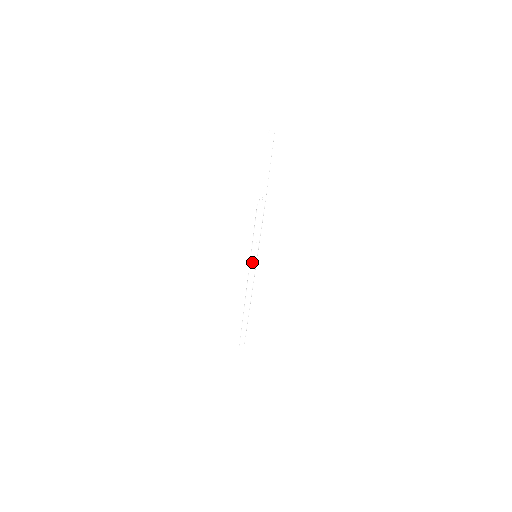
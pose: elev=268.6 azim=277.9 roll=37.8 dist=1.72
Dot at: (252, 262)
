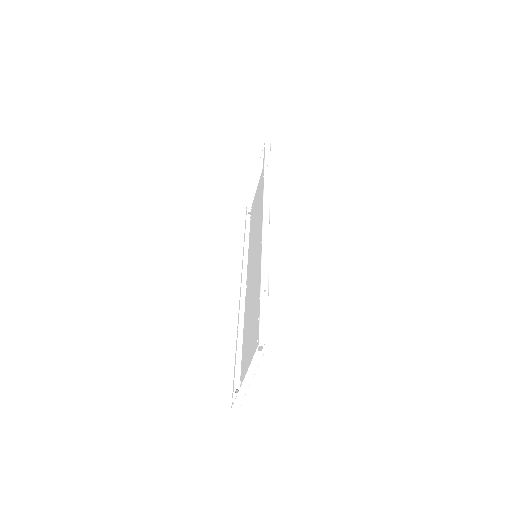
Dot at: (239, 330)
